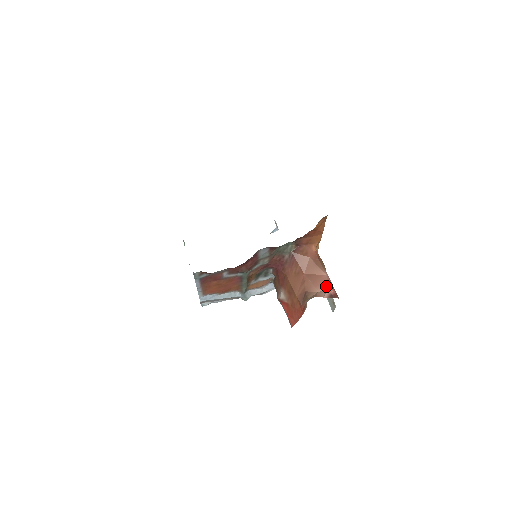
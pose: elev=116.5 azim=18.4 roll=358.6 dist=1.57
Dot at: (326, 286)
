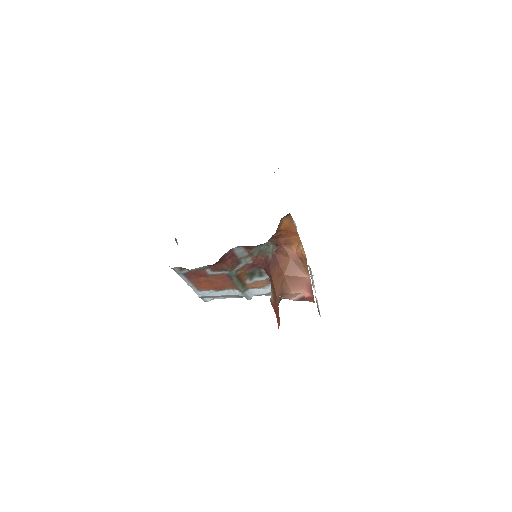
Dot at: (303, 289)
